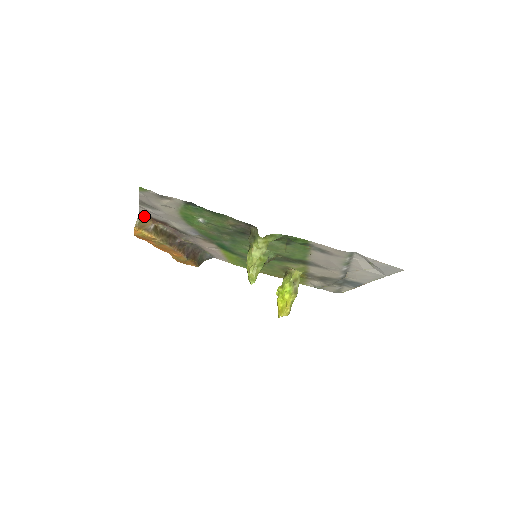
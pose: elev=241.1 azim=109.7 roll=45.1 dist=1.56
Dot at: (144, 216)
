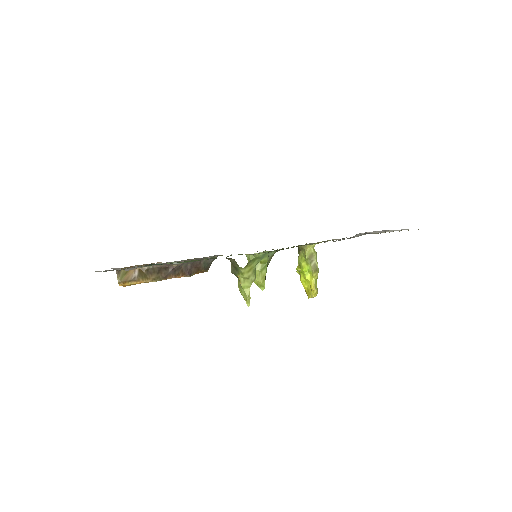
Dot at: (122, 269)
